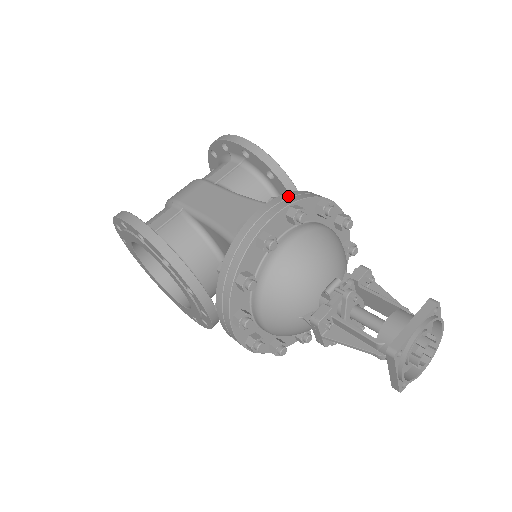
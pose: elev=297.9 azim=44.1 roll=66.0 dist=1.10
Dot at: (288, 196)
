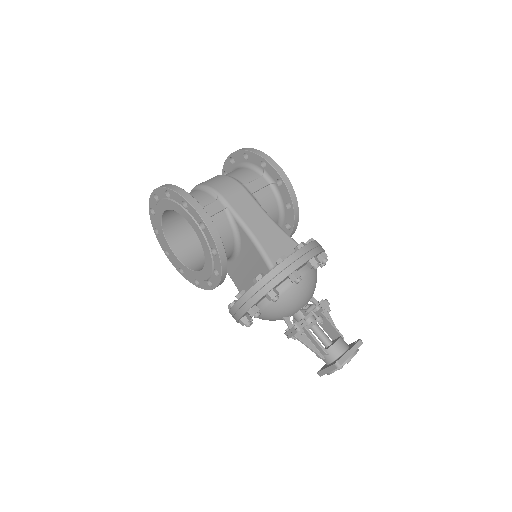
Dot at: (312, 247)
